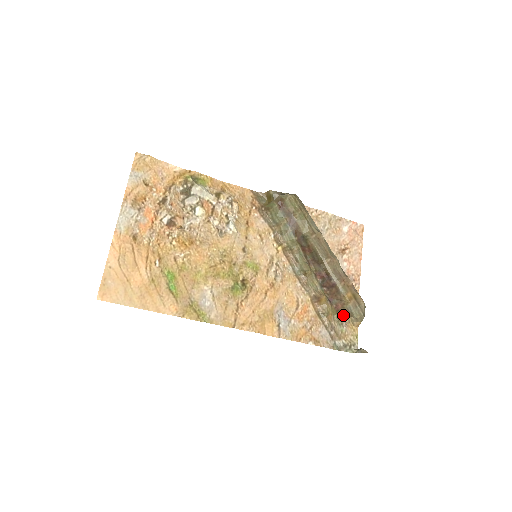
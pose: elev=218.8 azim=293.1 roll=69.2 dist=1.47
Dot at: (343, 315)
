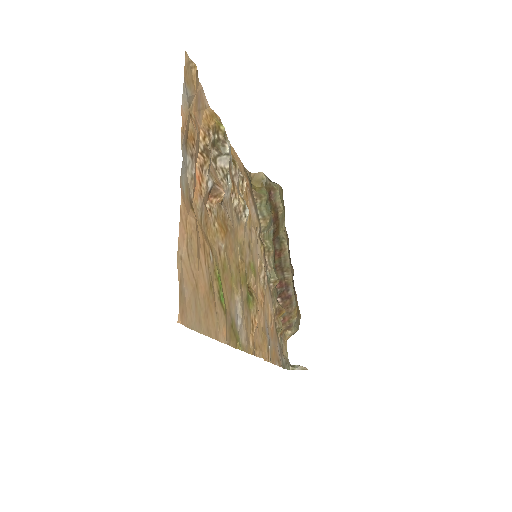
Dot at: (285, 329)
